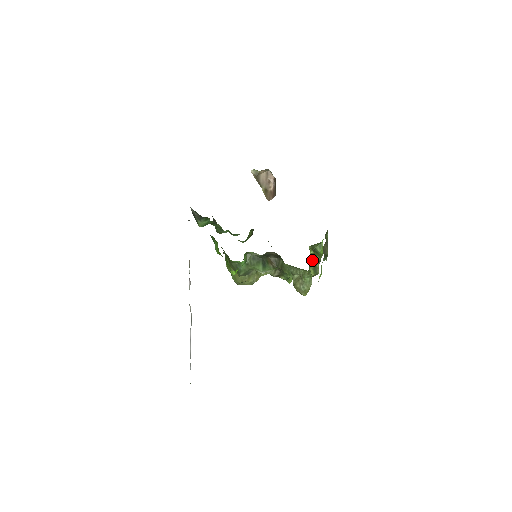
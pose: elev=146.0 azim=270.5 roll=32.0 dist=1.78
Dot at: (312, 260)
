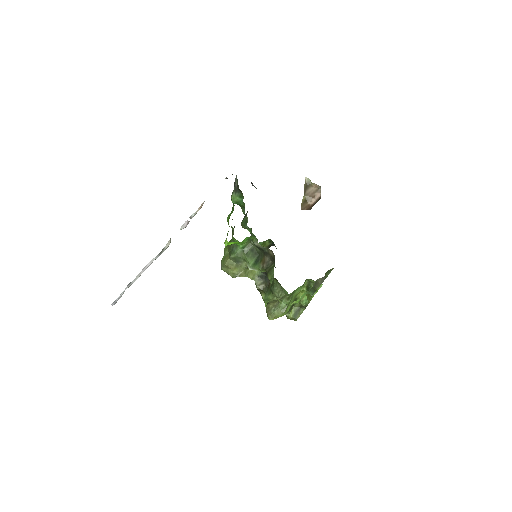
Dot at: occluded
